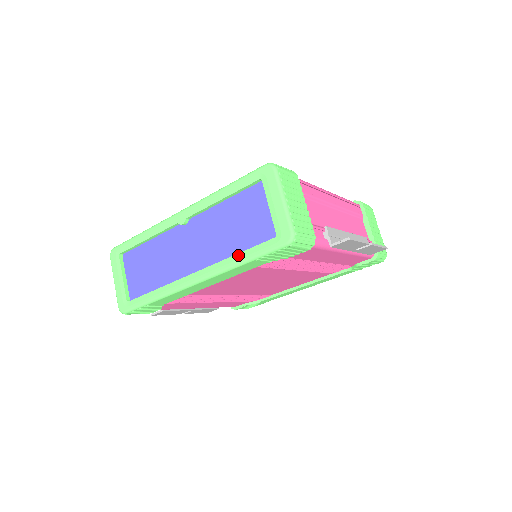
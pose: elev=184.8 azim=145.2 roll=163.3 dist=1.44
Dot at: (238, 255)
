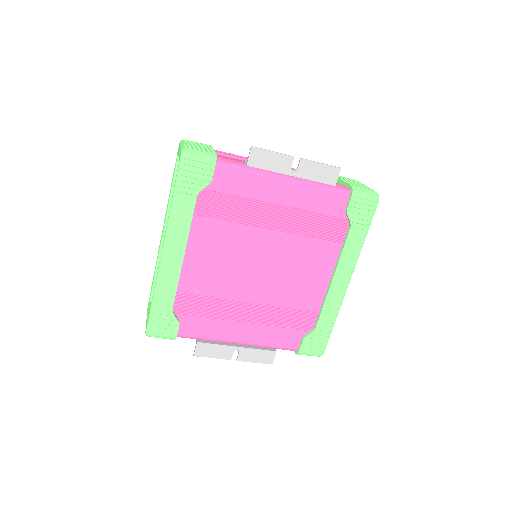
Dot at: (171, 201)
